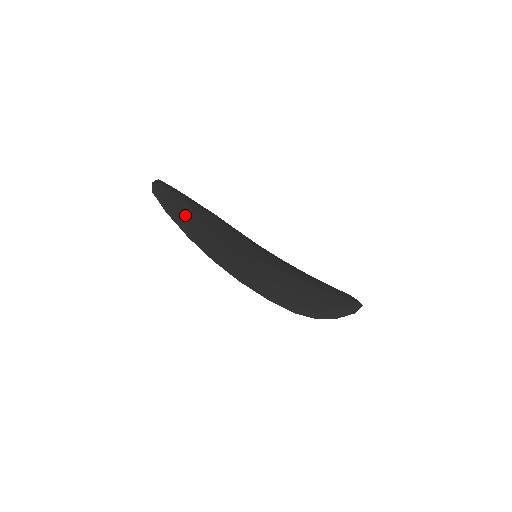
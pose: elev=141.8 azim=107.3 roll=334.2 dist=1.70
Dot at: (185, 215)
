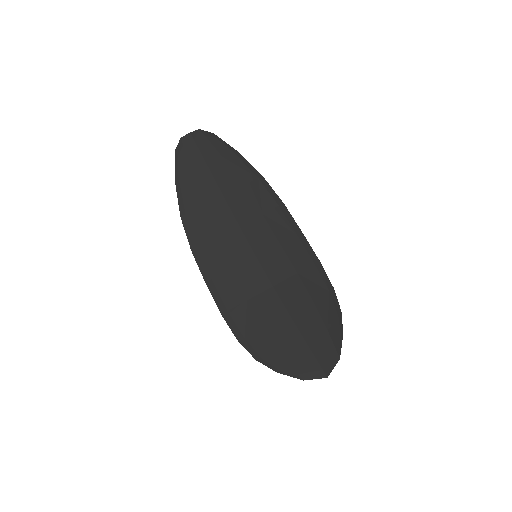
Dot at: (195, 187)
